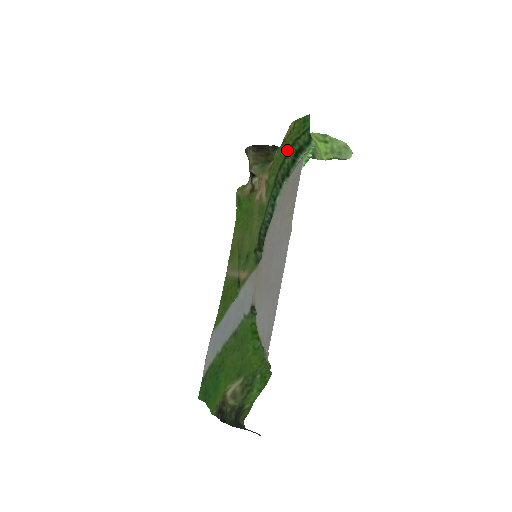
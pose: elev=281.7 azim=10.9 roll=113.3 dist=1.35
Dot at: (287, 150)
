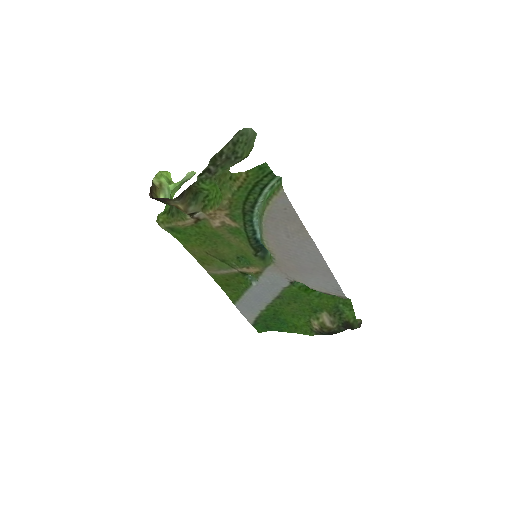
Dot at: (248, 192)
